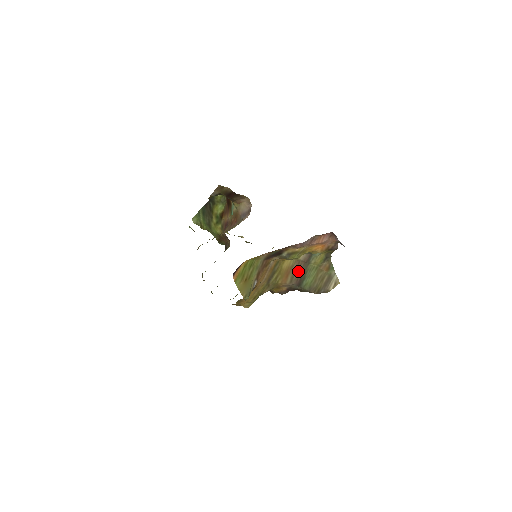
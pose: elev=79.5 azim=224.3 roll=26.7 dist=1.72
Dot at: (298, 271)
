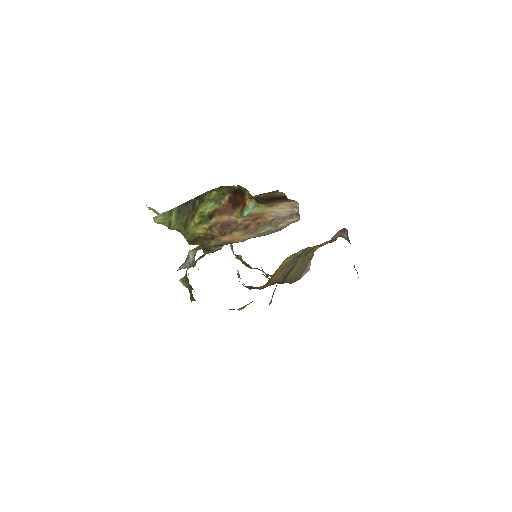
Dot at: (290, 265)
